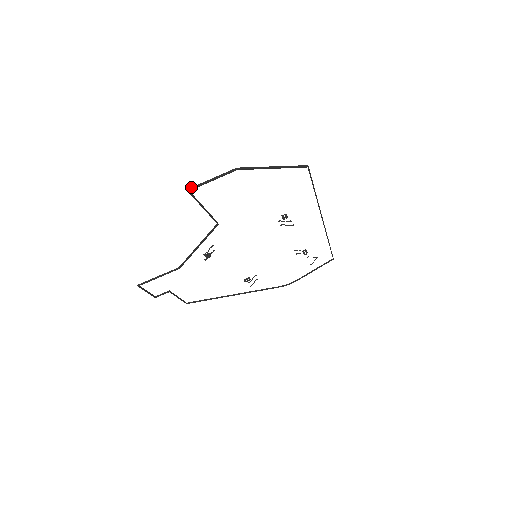
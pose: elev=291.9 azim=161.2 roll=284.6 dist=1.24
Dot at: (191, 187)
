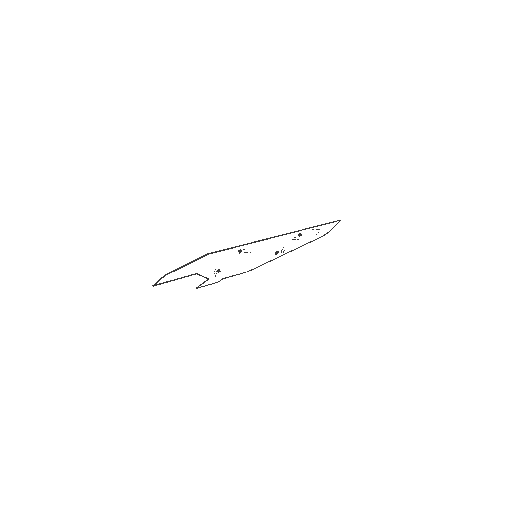
Dot at: (153, 285)
